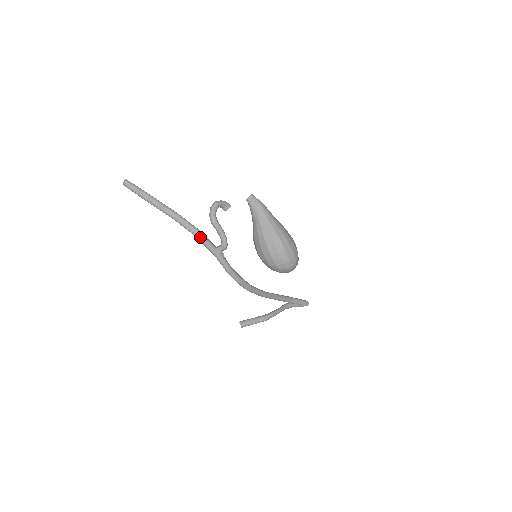
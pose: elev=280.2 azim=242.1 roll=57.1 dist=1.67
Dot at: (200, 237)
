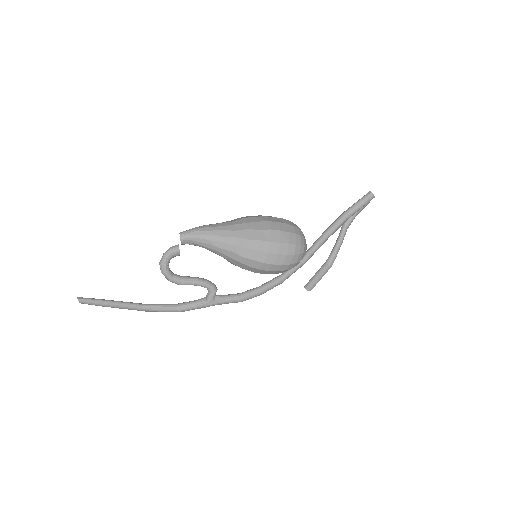
Dot at: (181, 311)
